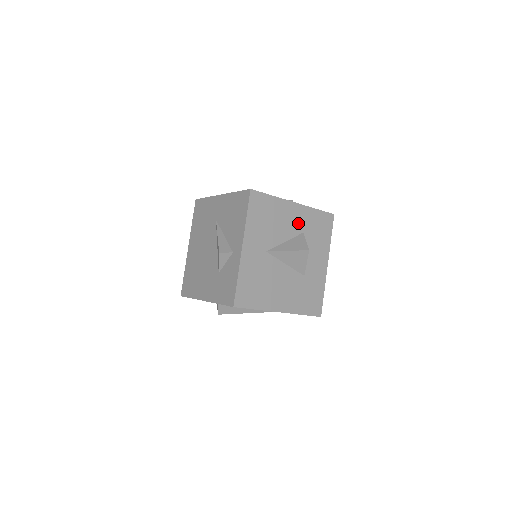
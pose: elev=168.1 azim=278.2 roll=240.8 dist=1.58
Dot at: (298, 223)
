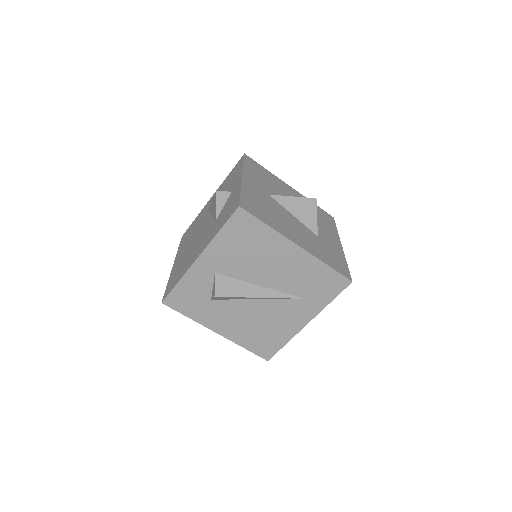
Dot at: occluded
